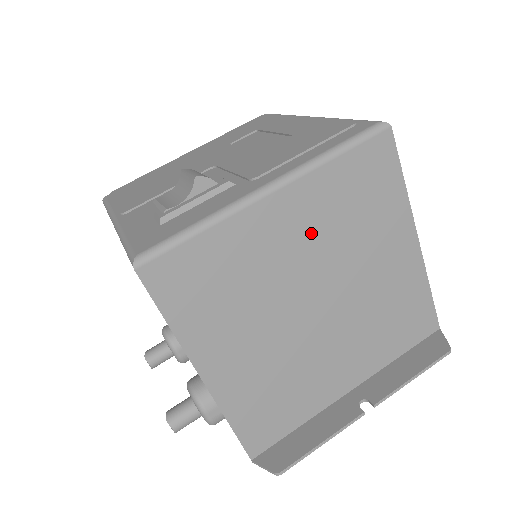
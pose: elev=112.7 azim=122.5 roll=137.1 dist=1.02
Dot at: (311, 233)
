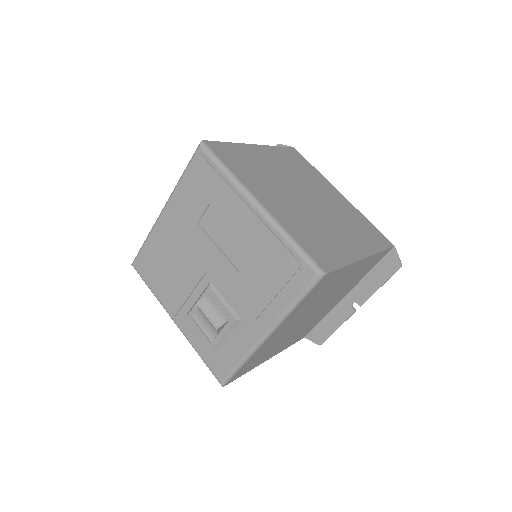
Dot at: (297, 317)
